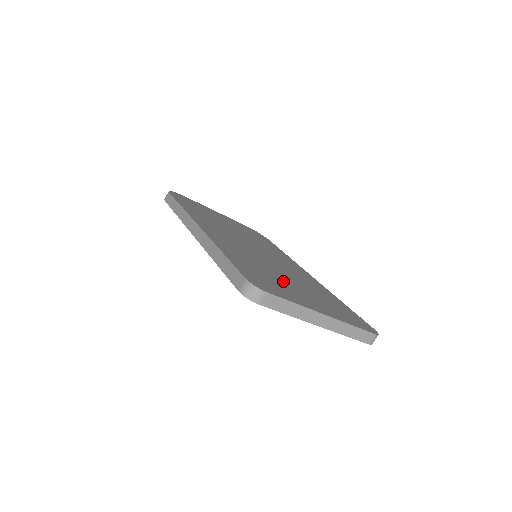
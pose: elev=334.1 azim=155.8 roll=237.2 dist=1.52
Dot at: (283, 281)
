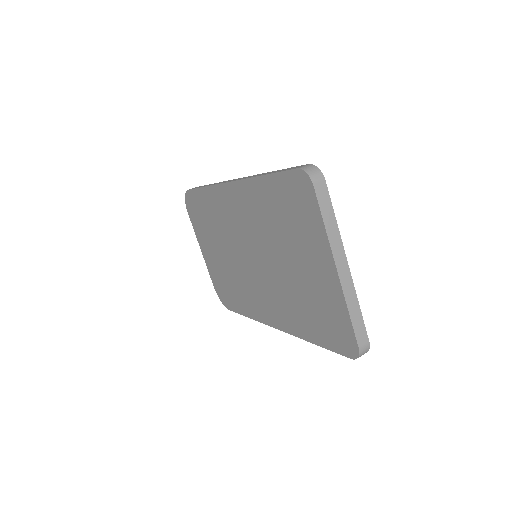
Dot at: occluded
